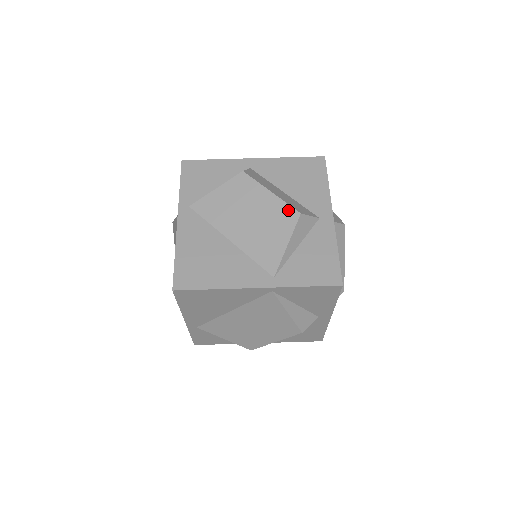
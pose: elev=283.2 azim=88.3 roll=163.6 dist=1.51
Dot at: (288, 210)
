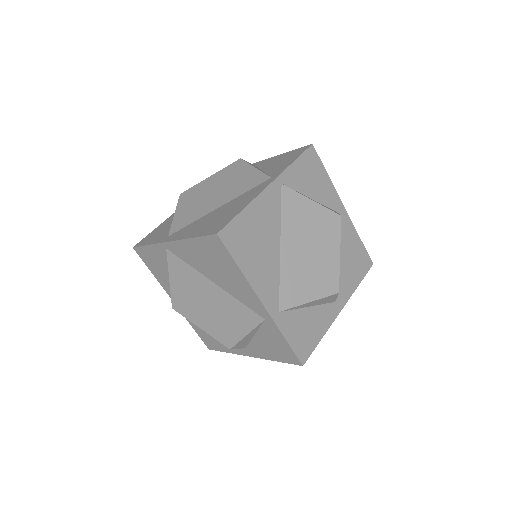
Dot at: (231, 166)
